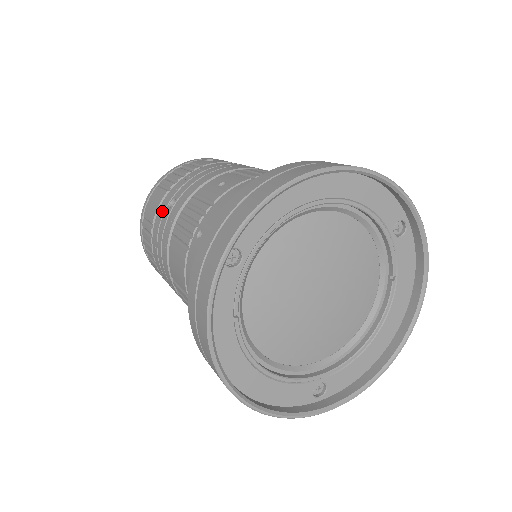
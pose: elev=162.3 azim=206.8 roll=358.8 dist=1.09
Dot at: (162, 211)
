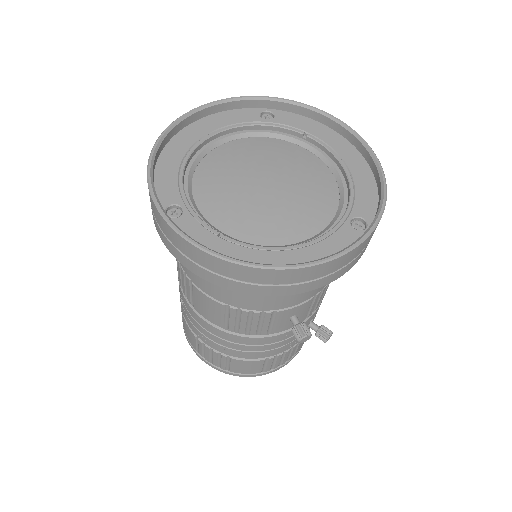
Dot at: (186, 317)
